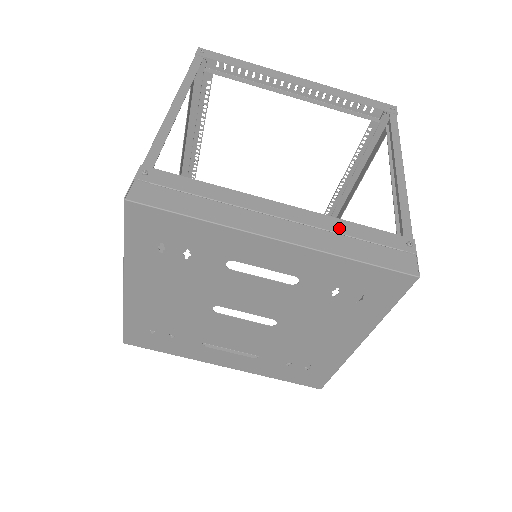
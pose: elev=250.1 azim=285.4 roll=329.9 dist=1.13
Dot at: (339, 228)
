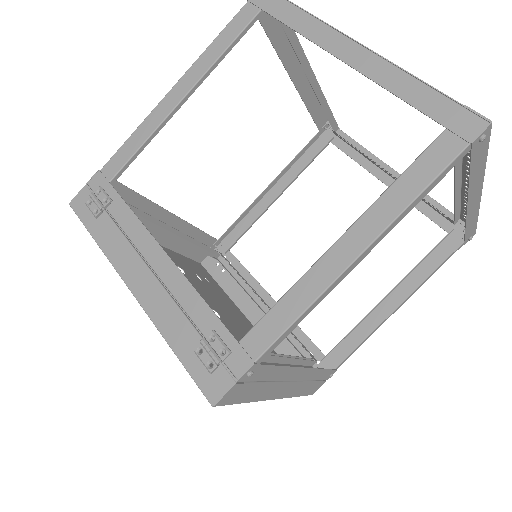
Dot at: (314, 377)
